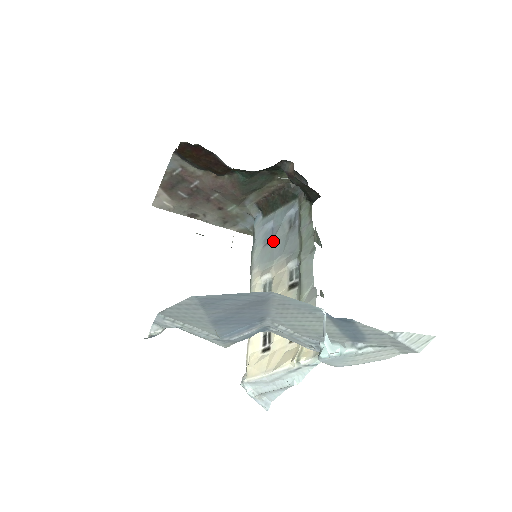
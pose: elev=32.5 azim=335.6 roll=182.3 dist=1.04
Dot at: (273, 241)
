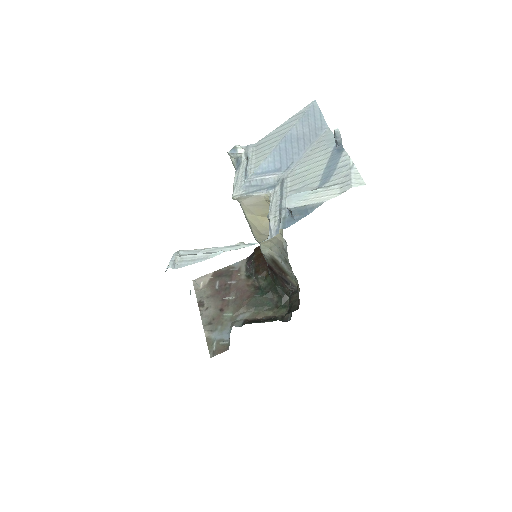
Dot at: occluded
